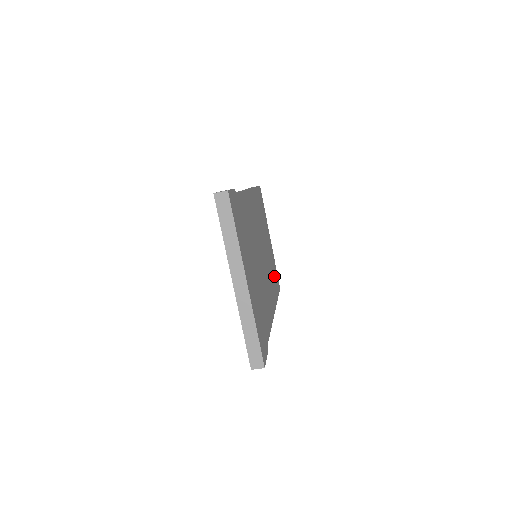
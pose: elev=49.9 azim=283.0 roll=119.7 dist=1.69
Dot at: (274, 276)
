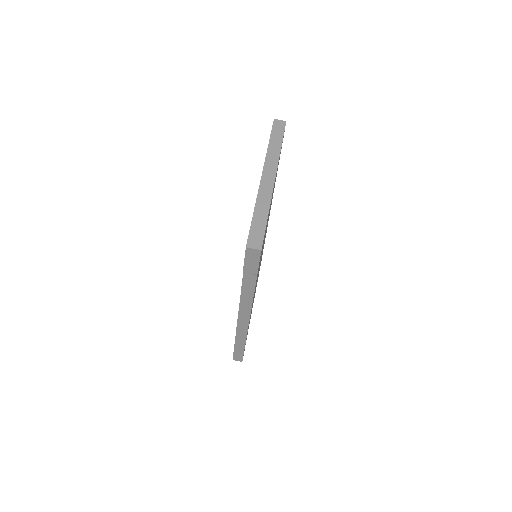
Dot at: occluded
